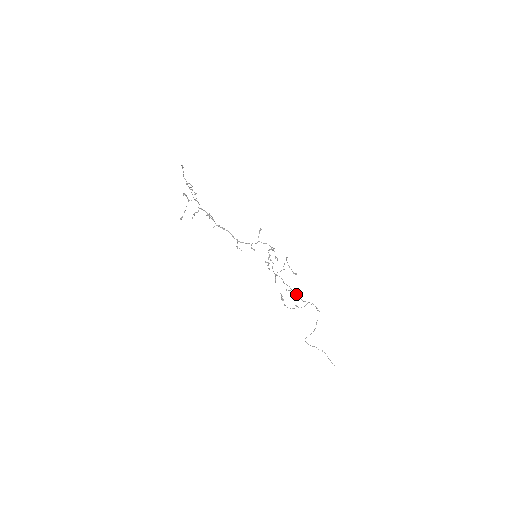
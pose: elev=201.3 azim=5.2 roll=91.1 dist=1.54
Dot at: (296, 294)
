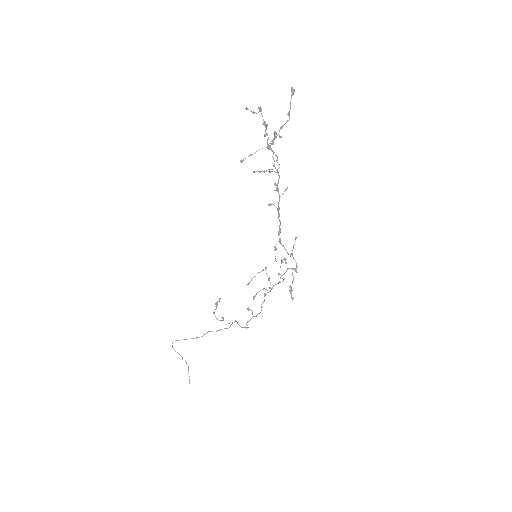
Dot at: occluded
